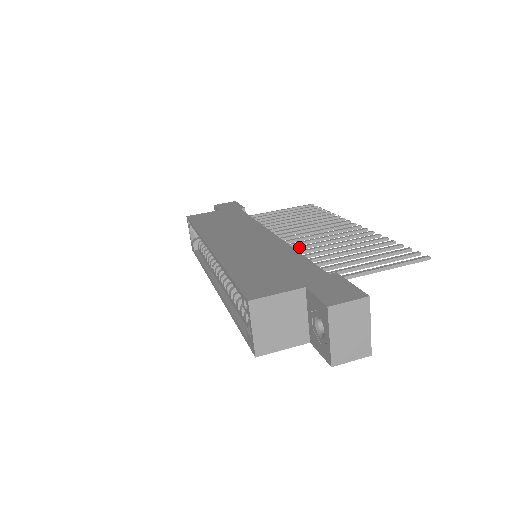
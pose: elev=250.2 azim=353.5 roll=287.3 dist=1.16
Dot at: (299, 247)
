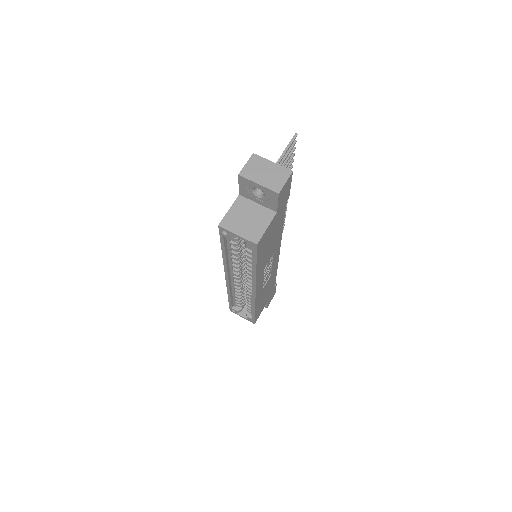
Dot at: occluded
